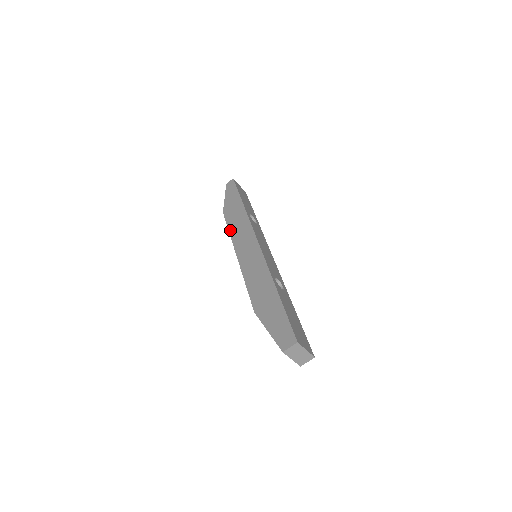
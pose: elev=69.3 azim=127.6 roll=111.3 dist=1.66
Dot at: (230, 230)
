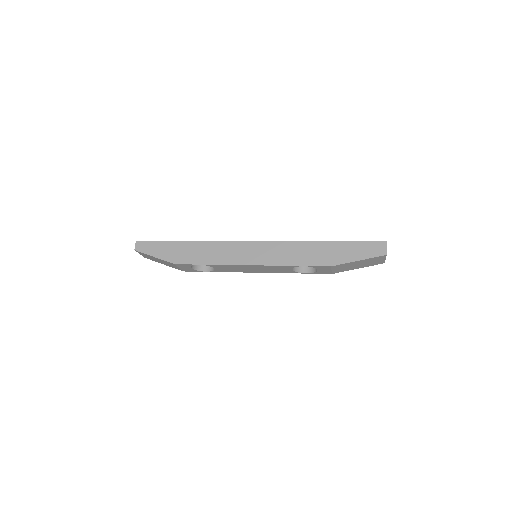
Dot at: (210, 263)
